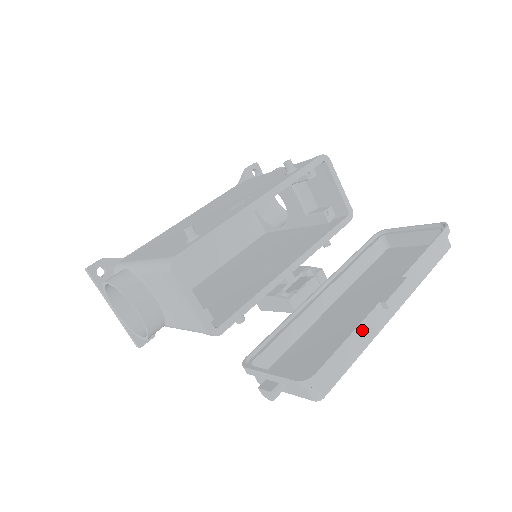
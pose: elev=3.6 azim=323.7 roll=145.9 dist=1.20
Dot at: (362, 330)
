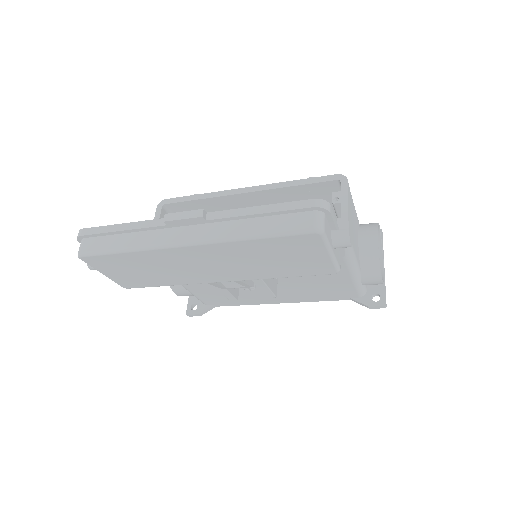
Dot at: (136, 227)
